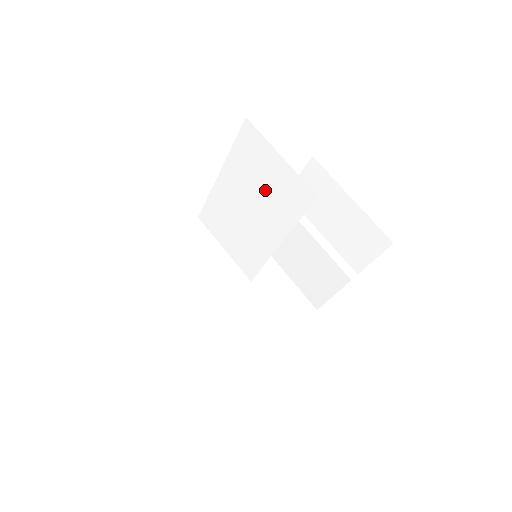
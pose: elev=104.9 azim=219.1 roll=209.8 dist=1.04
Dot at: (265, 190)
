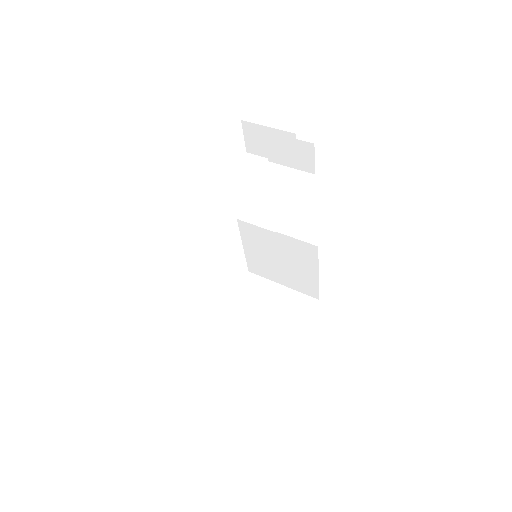
Dot at: (283, 183)
